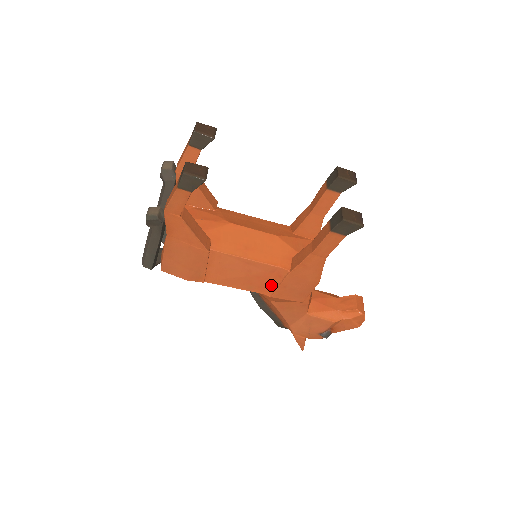
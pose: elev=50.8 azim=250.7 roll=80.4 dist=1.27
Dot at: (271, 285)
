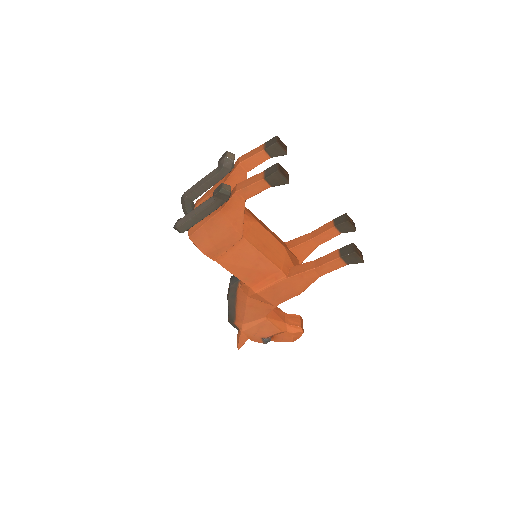
Dot at: (263, 283)
